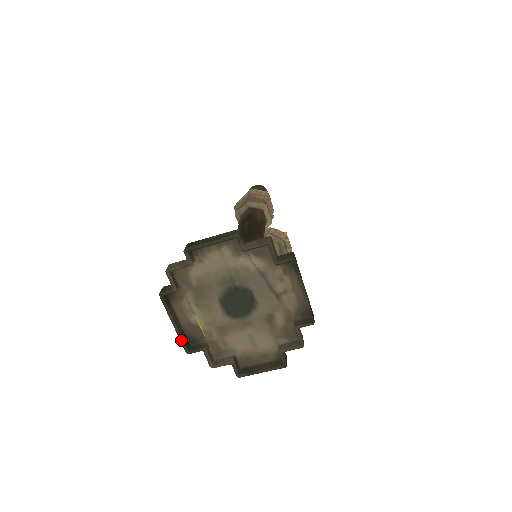
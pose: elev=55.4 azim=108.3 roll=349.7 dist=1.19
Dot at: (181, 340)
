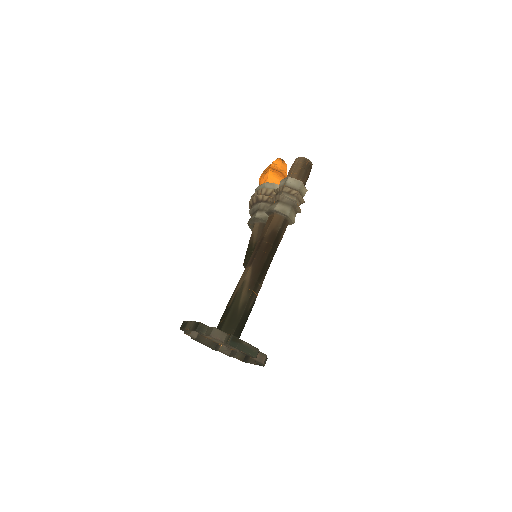
Dot at: (184, 329)
